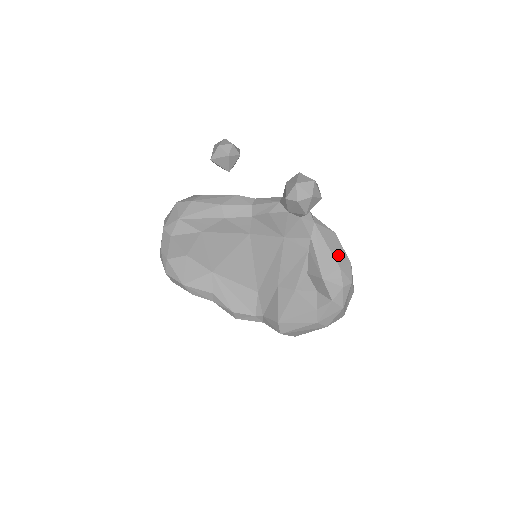
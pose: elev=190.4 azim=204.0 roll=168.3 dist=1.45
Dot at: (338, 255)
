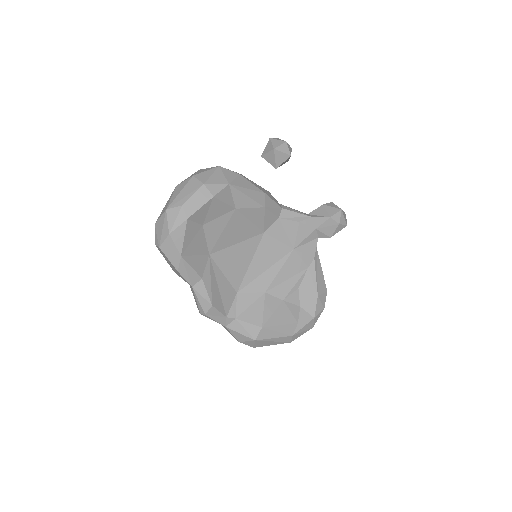
Dot at: occluded
